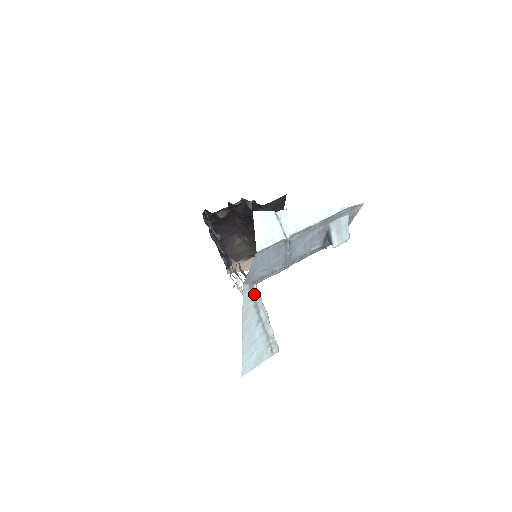
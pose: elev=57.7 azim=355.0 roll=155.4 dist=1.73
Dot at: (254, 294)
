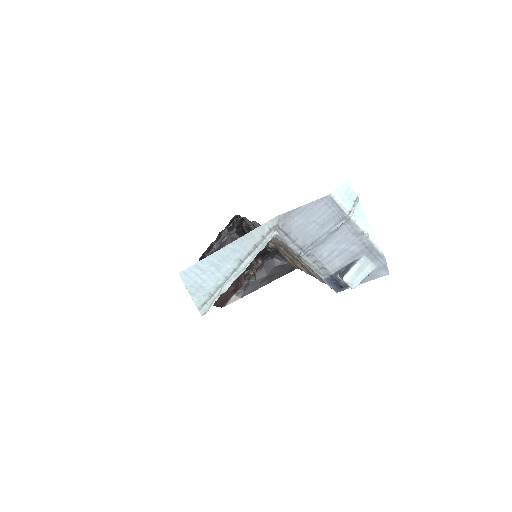
Dot at: (267, 236)
